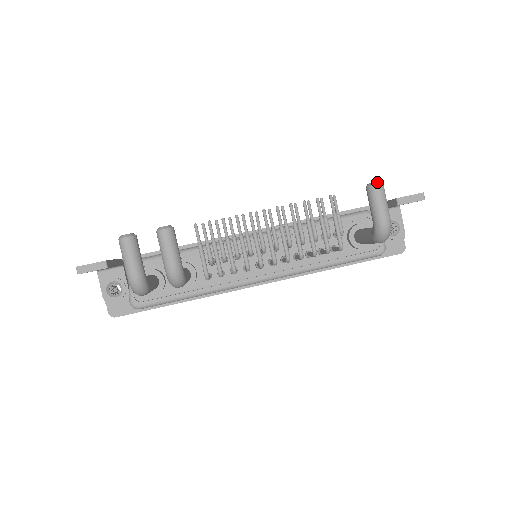
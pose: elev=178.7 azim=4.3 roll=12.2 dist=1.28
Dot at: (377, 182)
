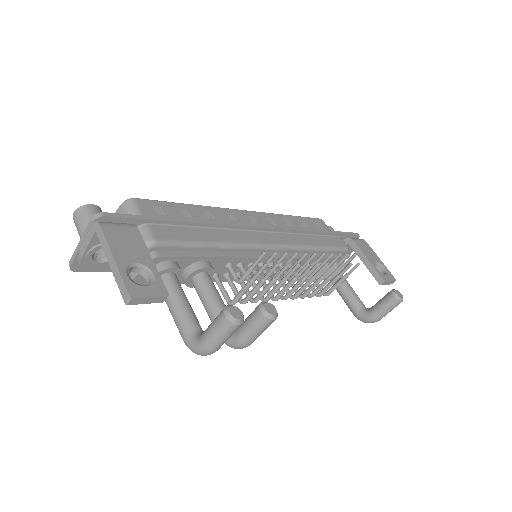
Dot at: occluded
